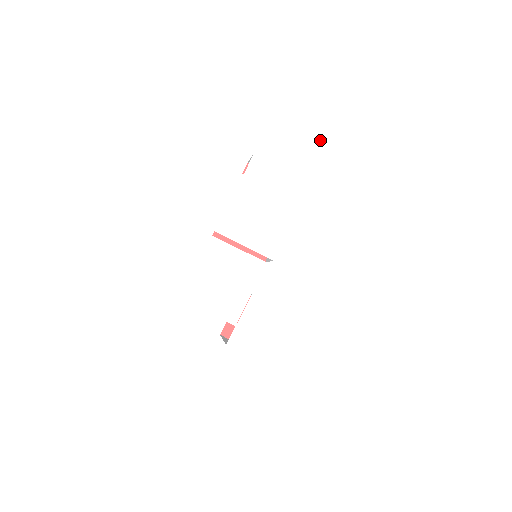
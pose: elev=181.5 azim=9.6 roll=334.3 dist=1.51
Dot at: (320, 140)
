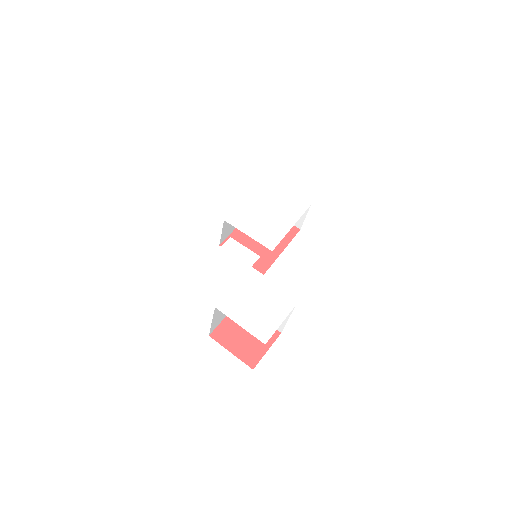
Dot at: (320, 181)
